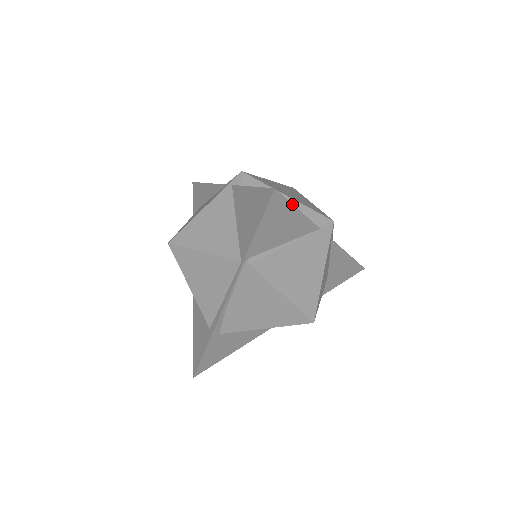
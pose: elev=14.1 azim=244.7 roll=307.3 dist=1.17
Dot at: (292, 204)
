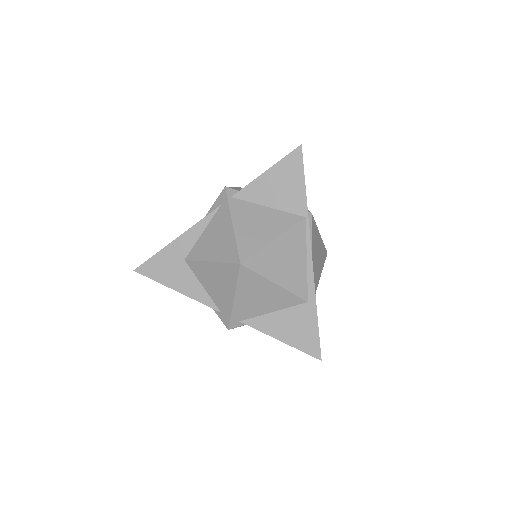
Dot at: occluded
